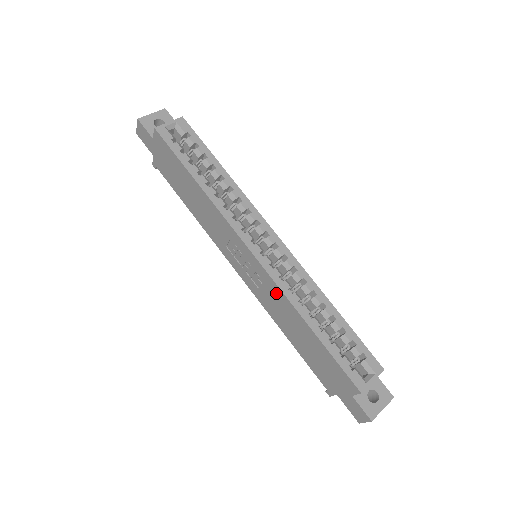
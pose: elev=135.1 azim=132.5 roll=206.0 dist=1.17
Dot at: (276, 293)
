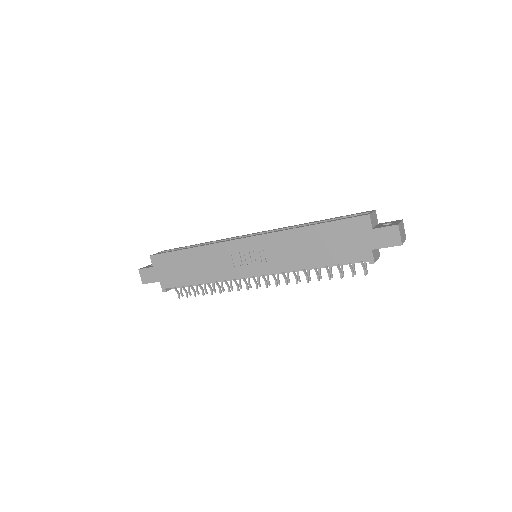
Dot at: (277, 240)
